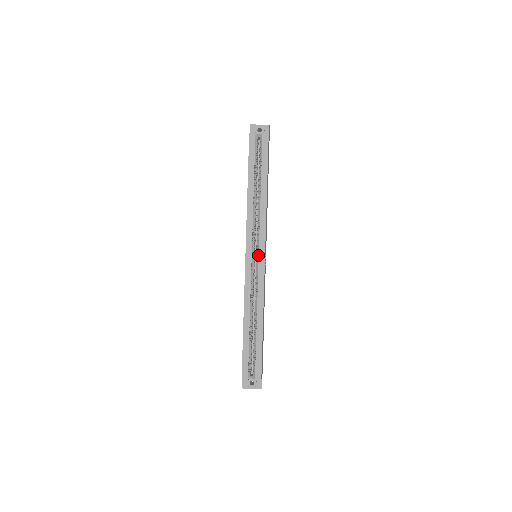
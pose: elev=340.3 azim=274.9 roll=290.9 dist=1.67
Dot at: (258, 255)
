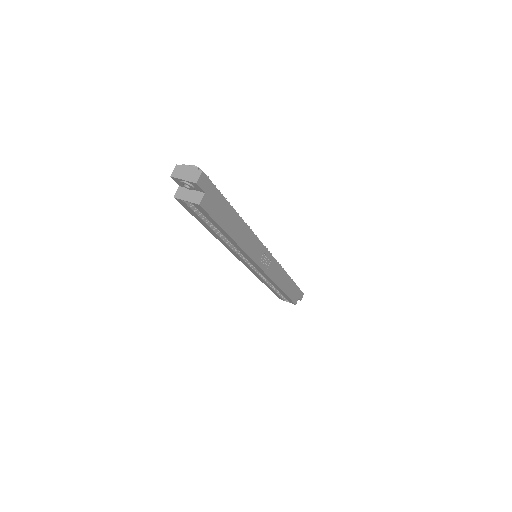
Dot at: occluded
